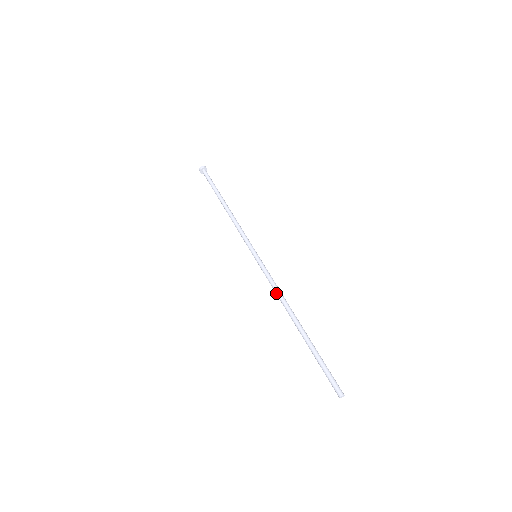
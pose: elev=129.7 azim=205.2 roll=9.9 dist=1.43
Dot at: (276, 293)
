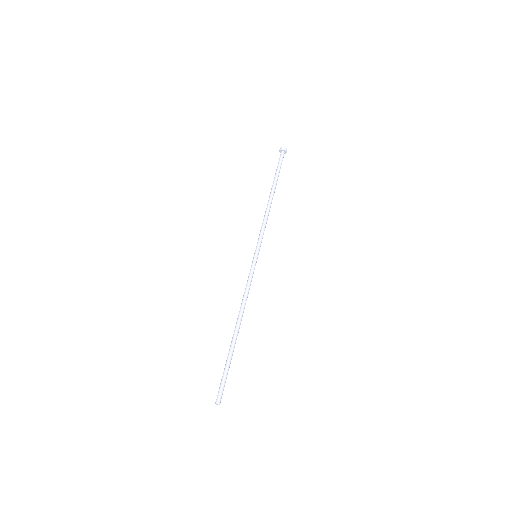
Dot at: (243, 296)
